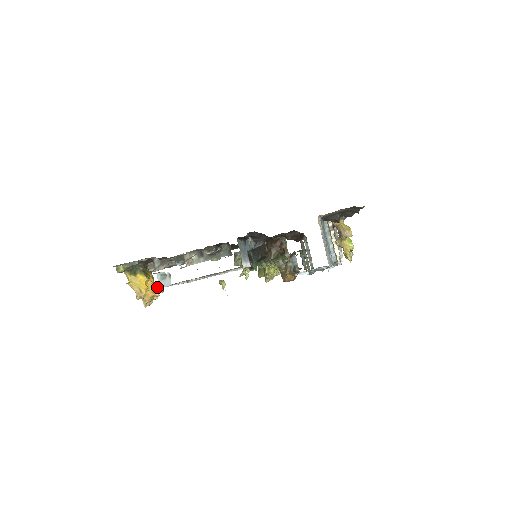
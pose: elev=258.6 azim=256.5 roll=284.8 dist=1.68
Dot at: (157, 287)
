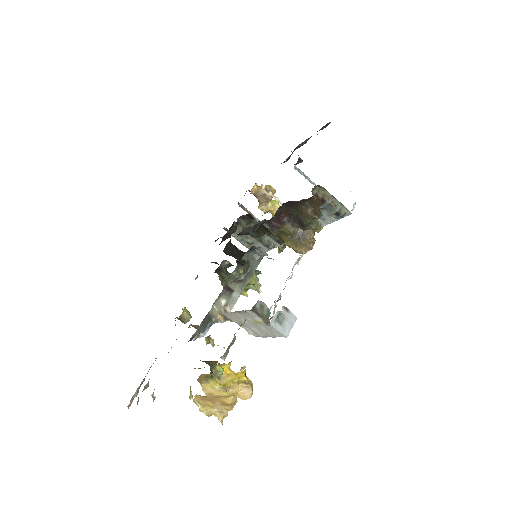
Dot at: occluded
